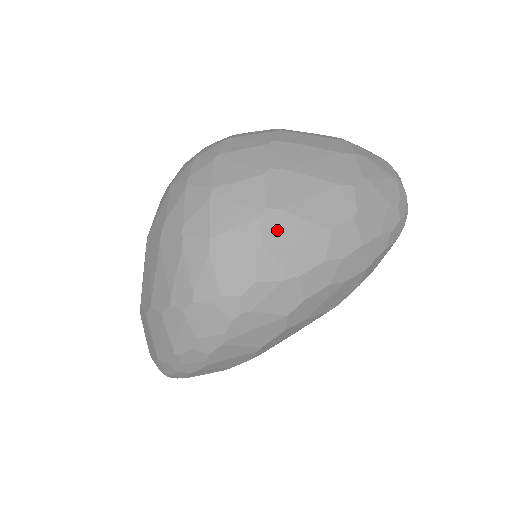
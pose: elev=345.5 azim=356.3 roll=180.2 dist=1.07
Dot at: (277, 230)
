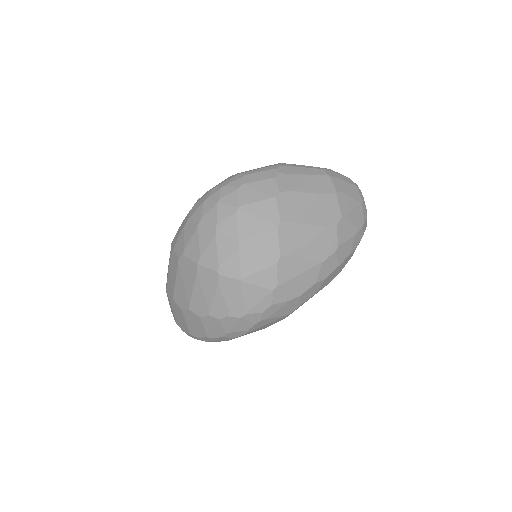
Dot at: (287, 271)
